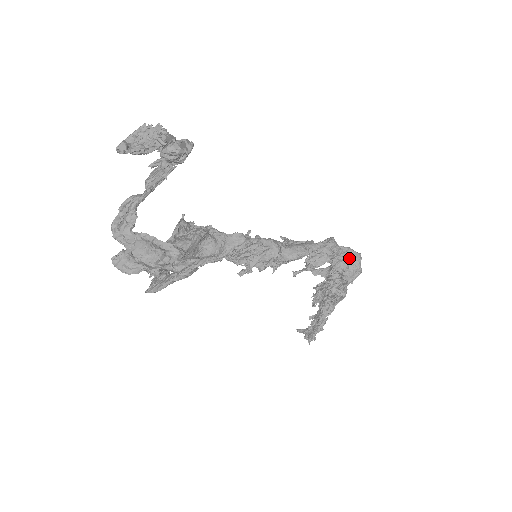
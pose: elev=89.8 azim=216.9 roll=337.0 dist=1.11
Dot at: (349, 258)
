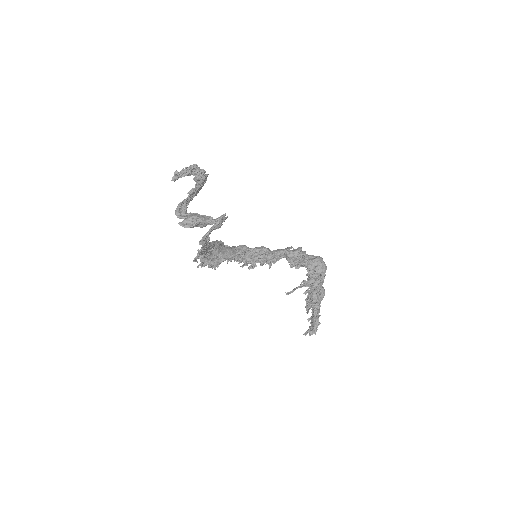
Dot at: (315, 259)
